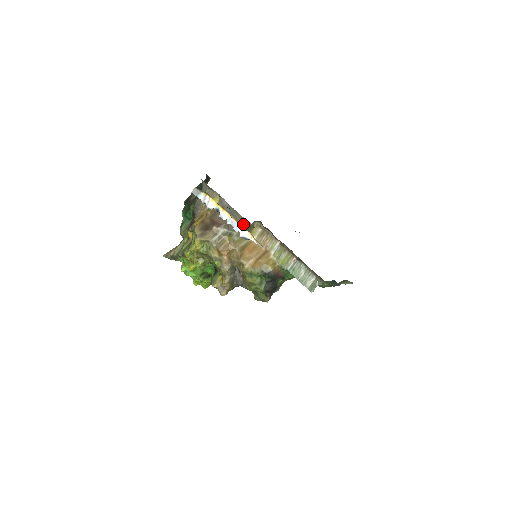
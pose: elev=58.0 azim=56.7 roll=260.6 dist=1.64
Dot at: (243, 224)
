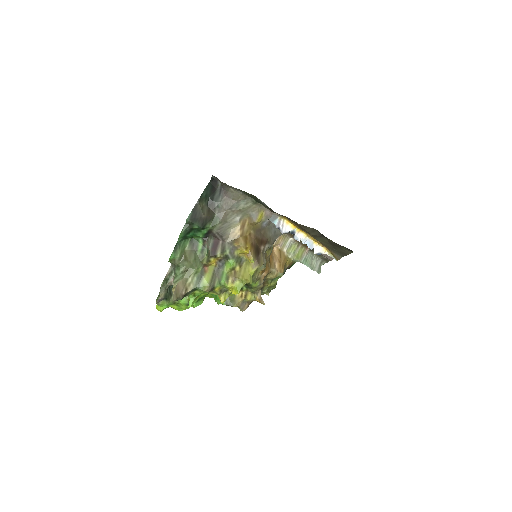
Dot at: occluded
